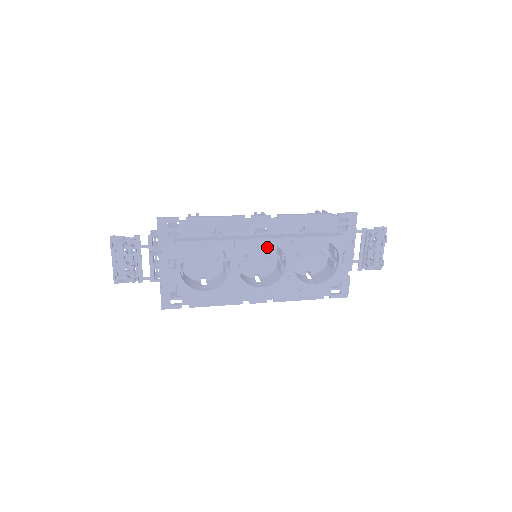
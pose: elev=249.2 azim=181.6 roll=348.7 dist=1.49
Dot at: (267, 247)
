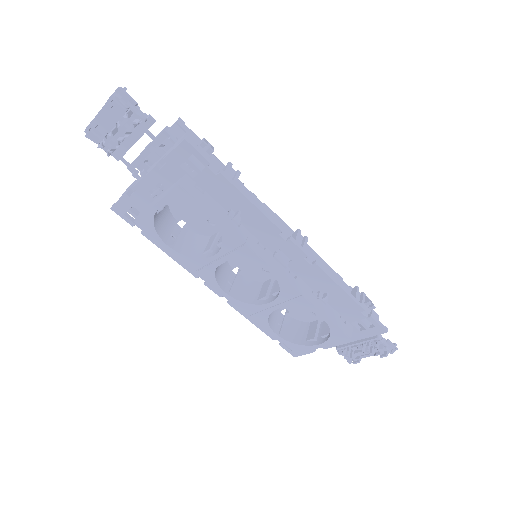
Dot at: occluded
